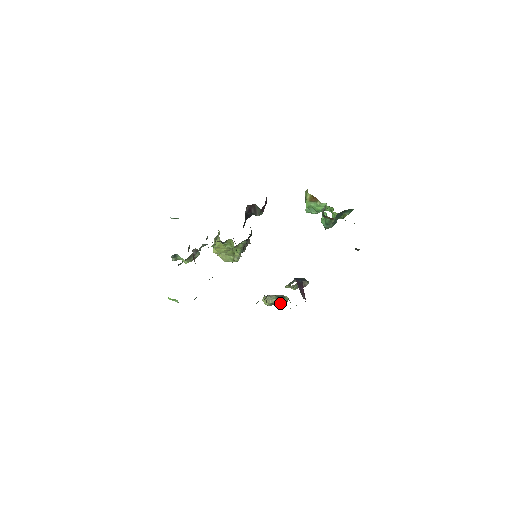
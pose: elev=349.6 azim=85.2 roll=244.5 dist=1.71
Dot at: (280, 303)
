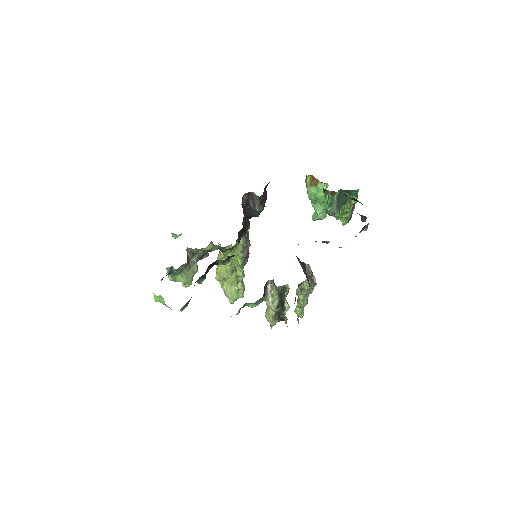
Dot at: (284, 310)
